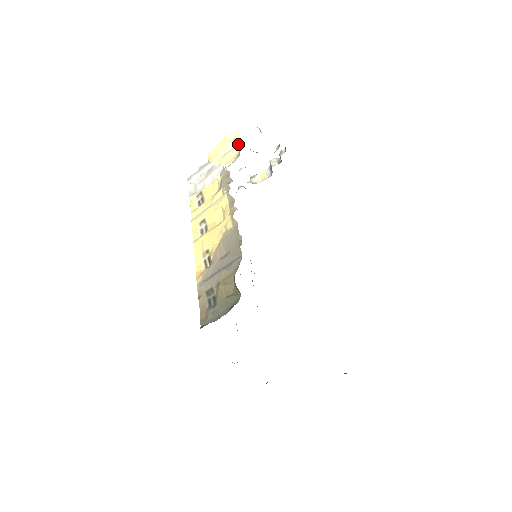
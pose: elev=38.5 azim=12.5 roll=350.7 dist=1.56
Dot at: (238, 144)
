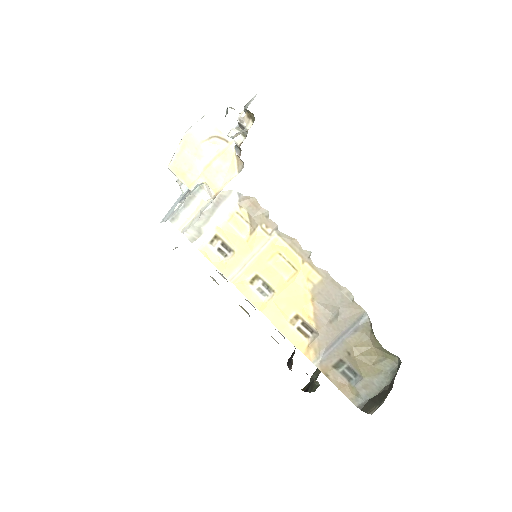
Dot at: (222, 144)
